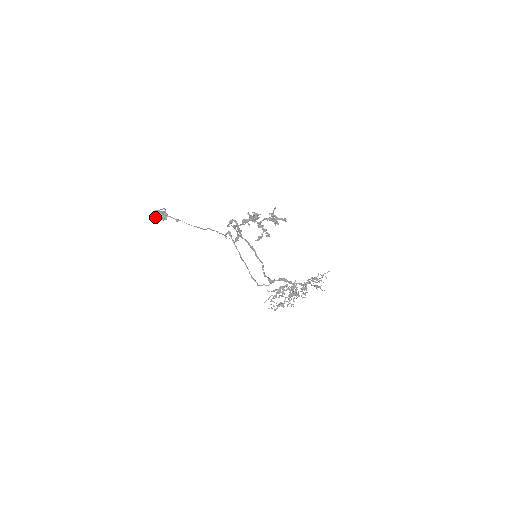
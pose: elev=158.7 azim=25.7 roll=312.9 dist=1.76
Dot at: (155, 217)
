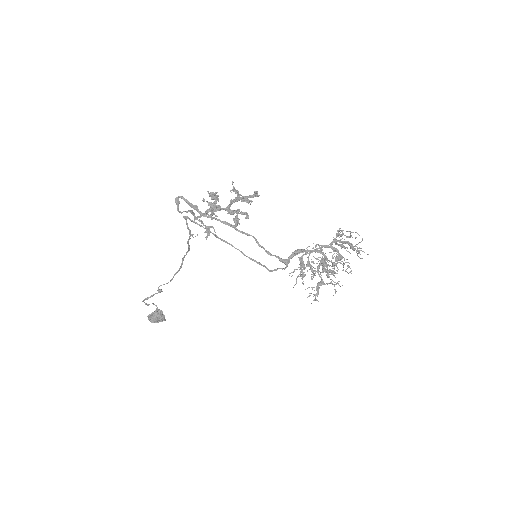
Dot at: (151, 322)
